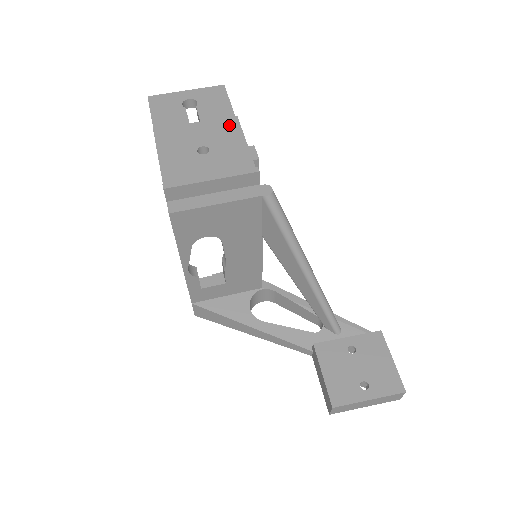
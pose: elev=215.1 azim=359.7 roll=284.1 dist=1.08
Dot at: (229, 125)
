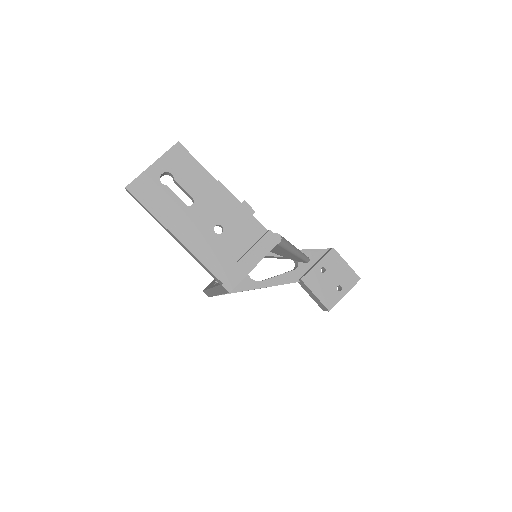
Dot at: (220, 194)
